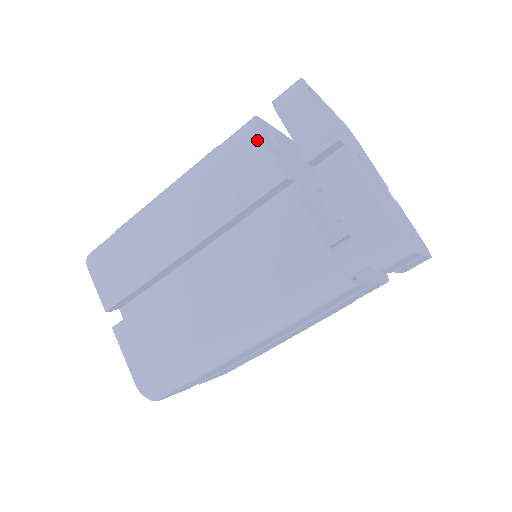
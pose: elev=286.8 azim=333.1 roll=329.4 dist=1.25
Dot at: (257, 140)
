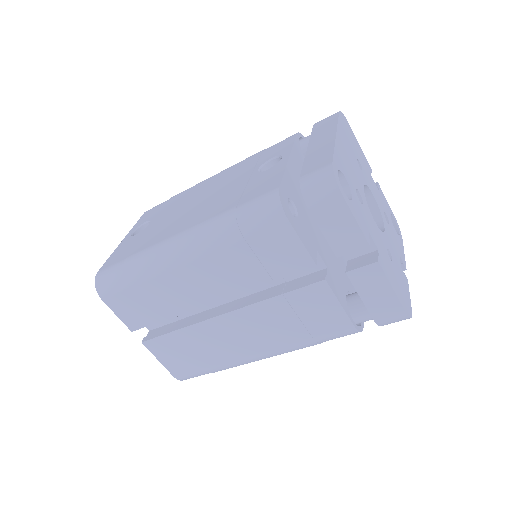
Dot at: (286, 230)
